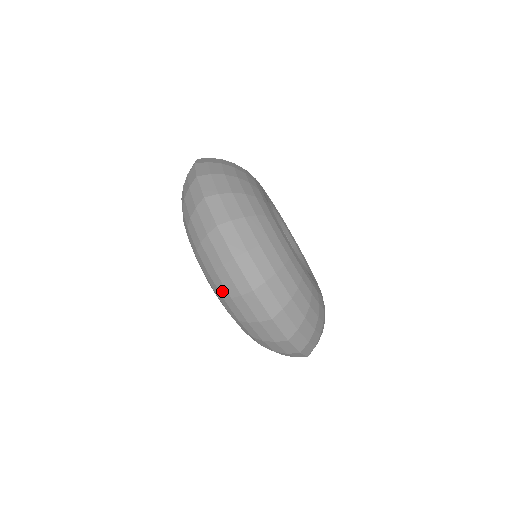
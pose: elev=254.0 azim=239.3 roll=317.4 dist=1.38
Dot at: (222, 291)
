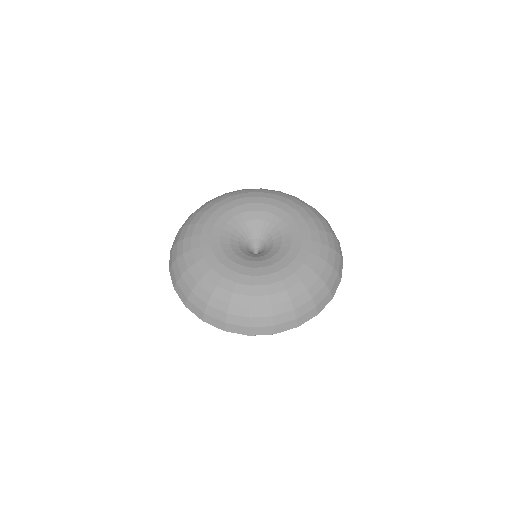
Dot at: occluded
